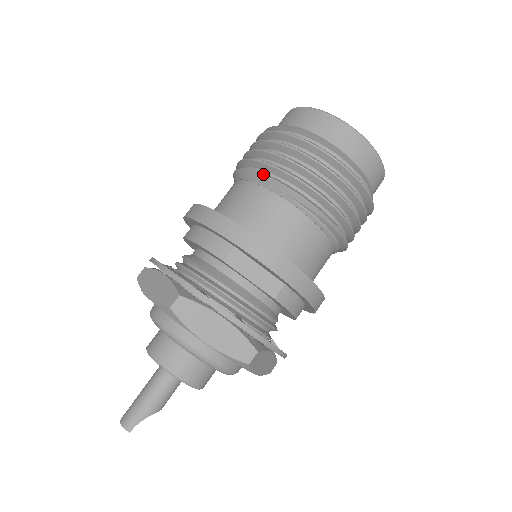
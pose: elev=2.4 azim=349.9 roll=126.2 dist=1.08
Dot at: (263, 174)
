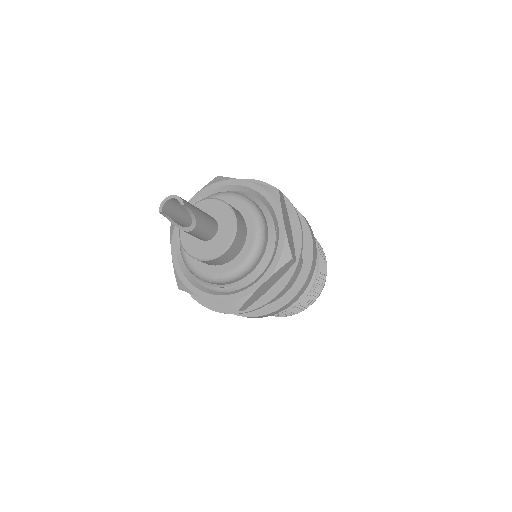
Dot at: occluded
